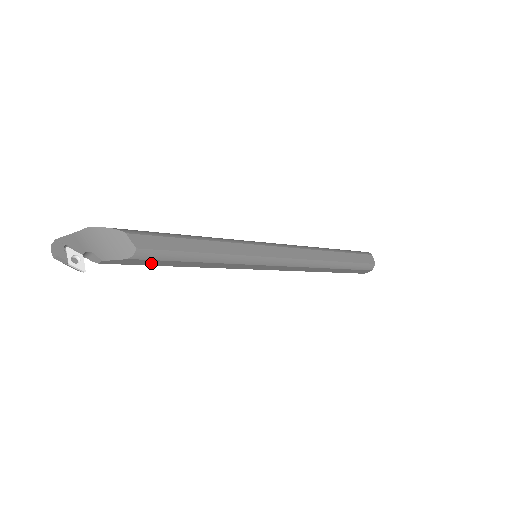
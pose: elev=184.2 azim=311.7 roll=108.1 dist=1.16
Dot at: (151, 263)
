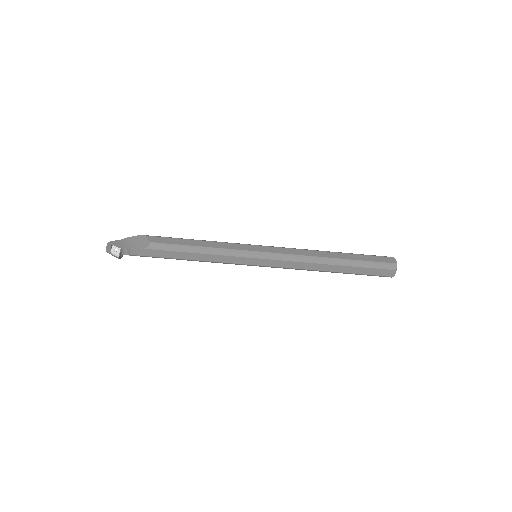
Dot at: (165, 255)
